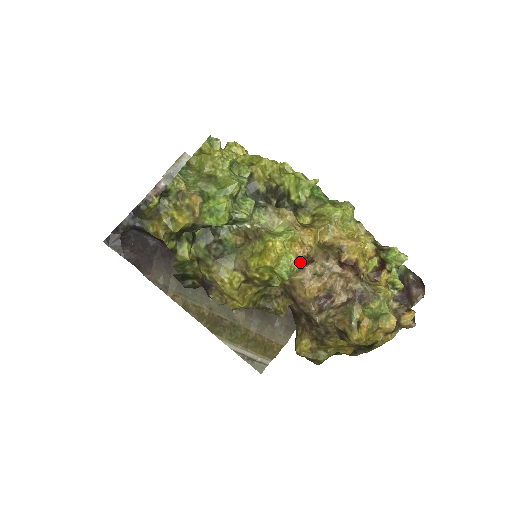
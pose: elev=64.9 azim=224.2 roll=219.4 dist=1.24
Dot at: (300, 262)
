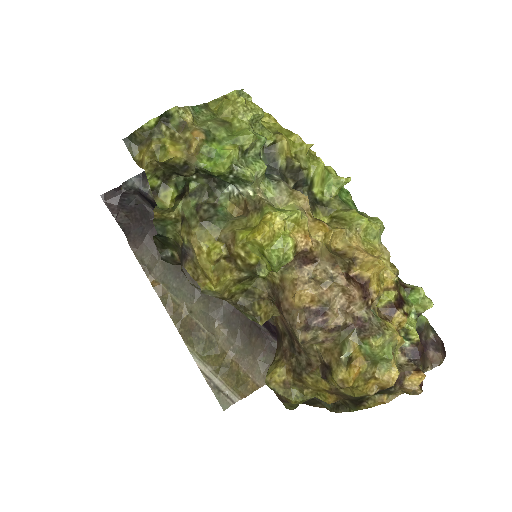
Dot at: (299, 257)
